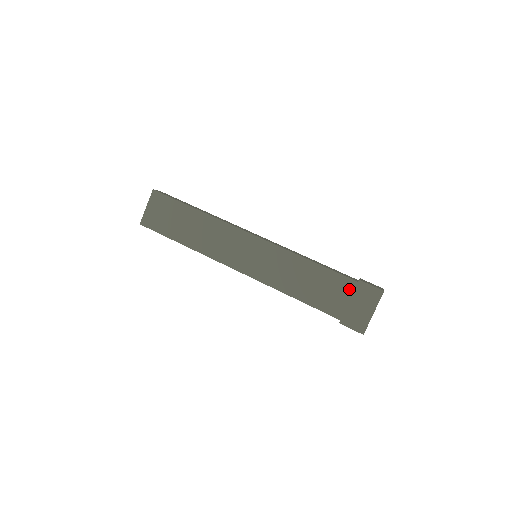
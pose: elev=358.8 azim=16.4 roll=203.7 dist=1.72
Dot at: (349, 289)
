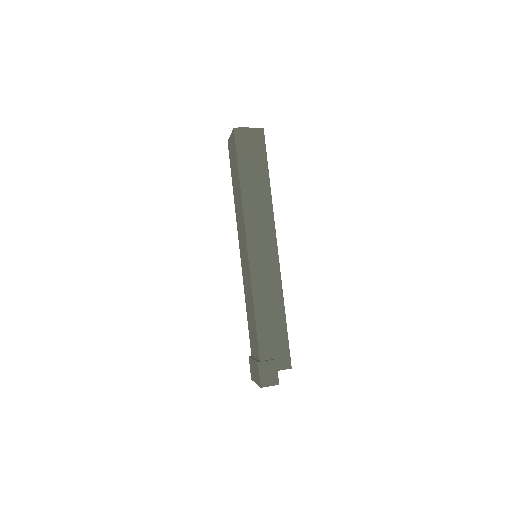
Dot at: (257, 355)
